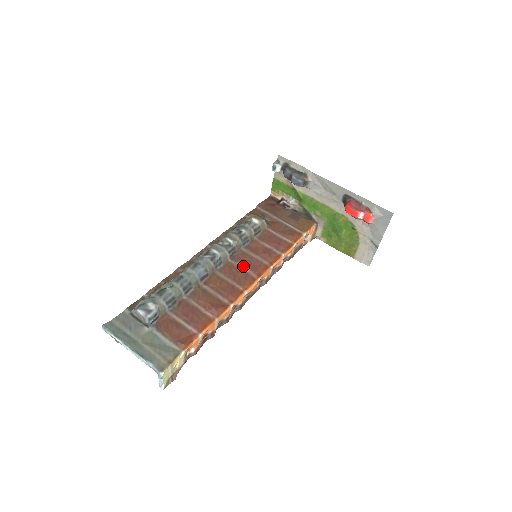
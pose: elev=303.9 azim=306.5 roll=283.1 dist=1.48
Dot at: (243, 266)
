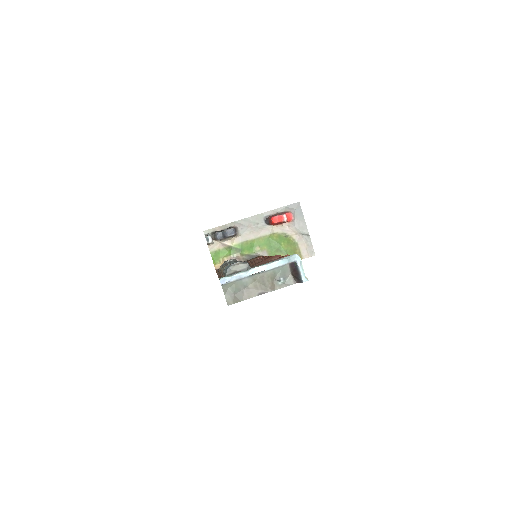
Dot at: occluded
